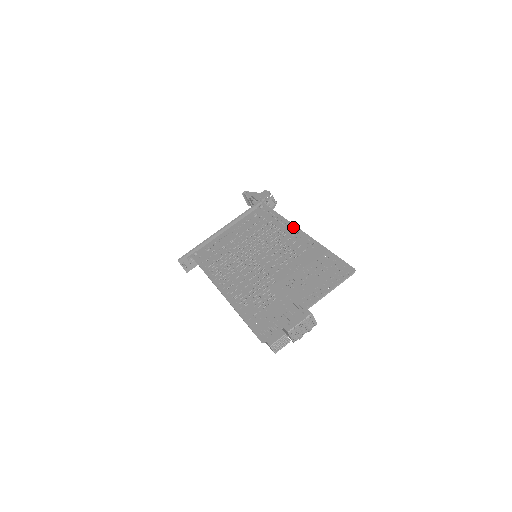
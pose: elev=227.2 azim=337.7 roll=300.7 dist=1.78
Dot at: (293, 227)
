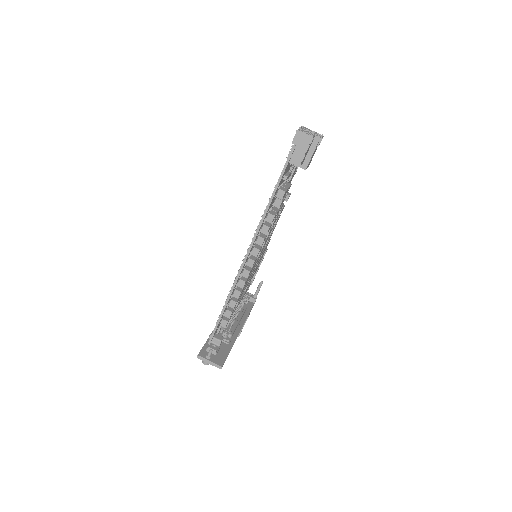
Dot at: occluded
